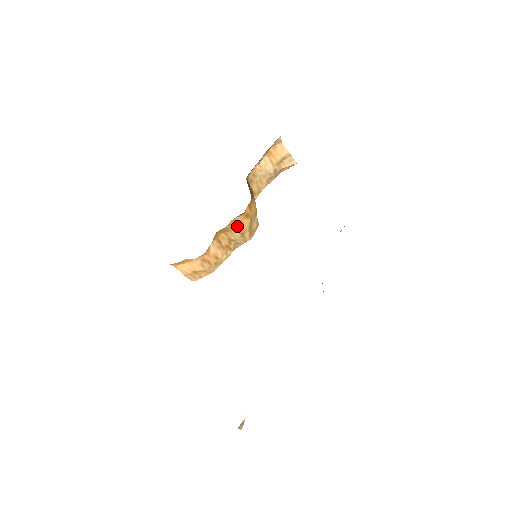
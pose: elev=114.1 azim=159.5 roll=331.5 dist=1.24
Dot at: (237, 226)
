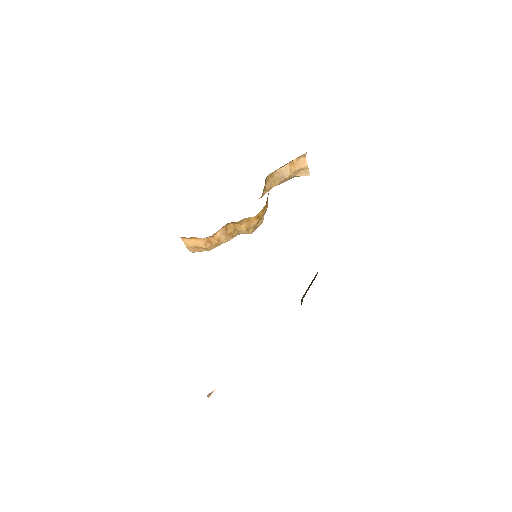
Dot at: (247, 222)
